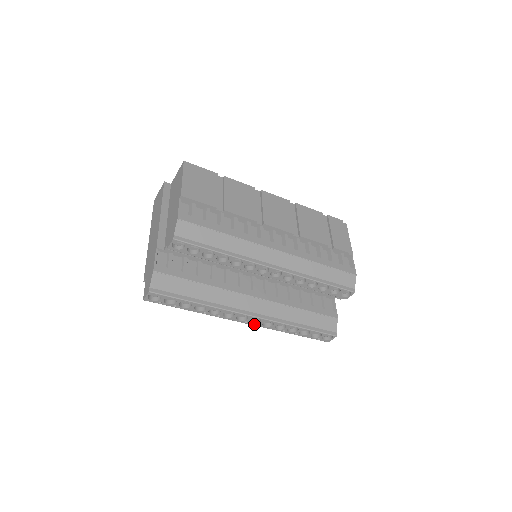
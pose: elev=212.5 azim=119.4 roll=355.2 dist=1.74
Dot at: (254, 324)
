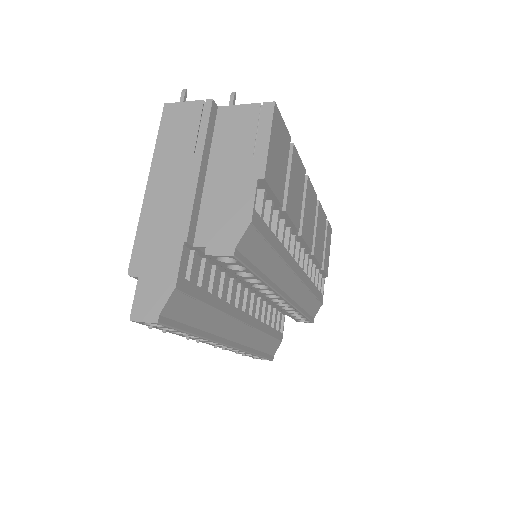
Dot at: (220, 347)
